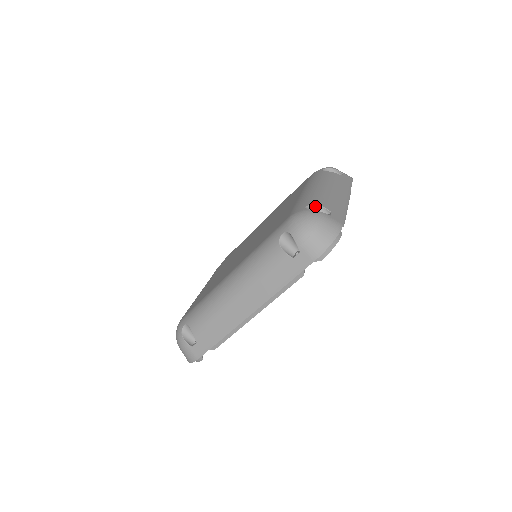
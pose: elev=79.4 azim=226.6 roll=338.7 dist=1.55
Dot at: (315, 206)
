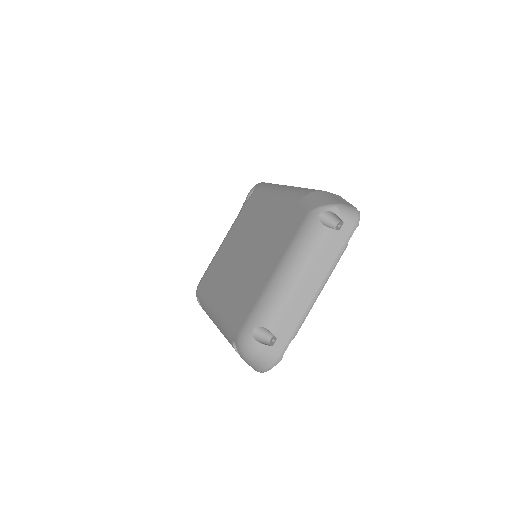
Dot at: (264, 328)
